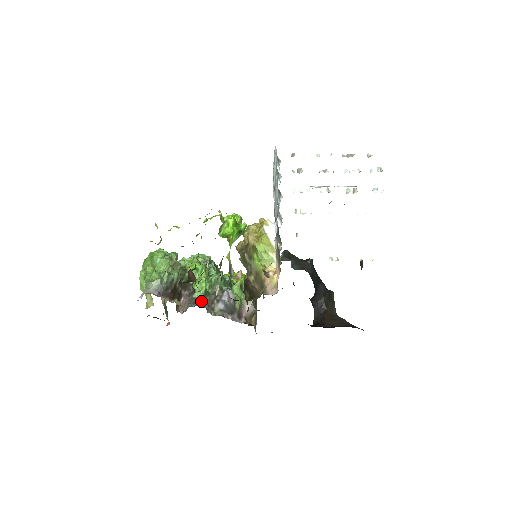
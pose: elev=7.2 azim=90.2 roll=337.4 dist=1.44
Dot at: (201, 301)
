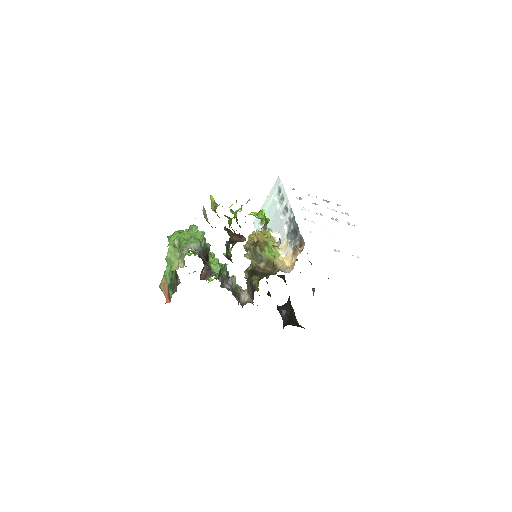
Dot at: (218, 276)
